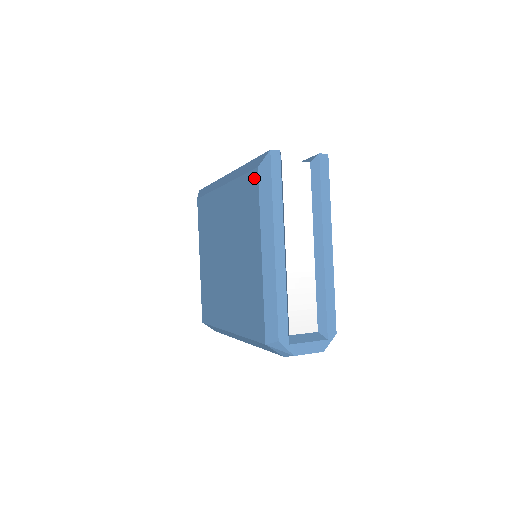
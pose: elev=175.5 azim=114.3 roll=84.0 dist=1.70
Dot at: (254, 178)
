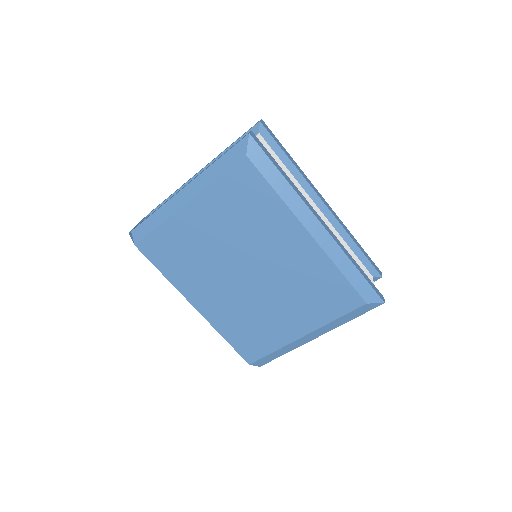
Dot at: (355, 302)
